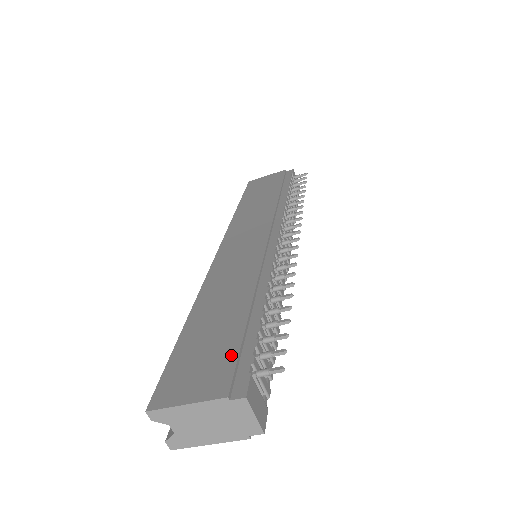
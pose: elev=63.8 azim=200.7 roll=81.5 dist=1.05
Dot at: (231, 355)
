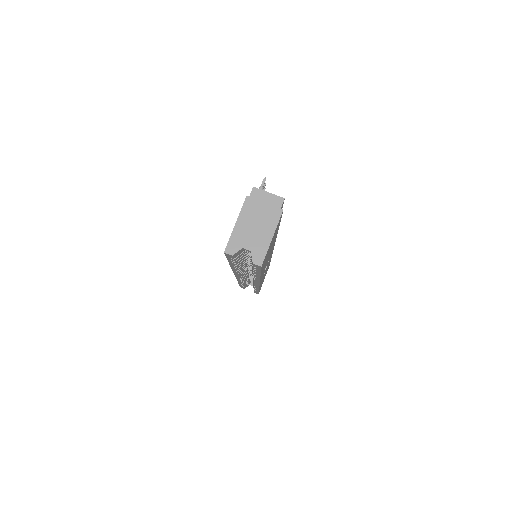
Dot at: occluded
